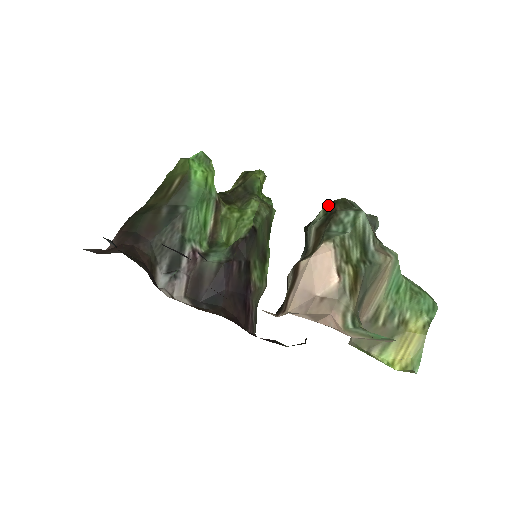
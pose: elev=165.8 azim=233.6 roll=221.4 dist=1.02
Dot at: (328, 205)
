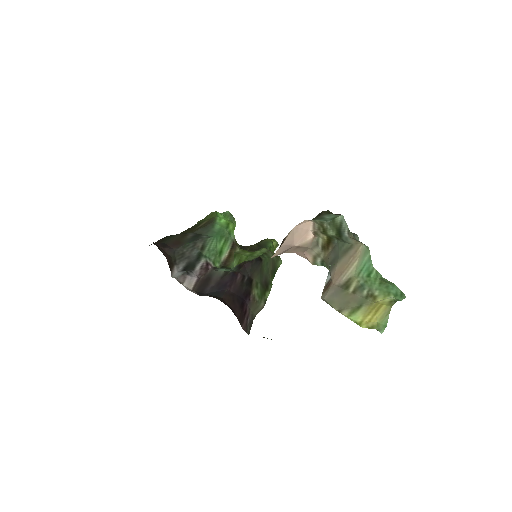
Dot at: (316, 216)
